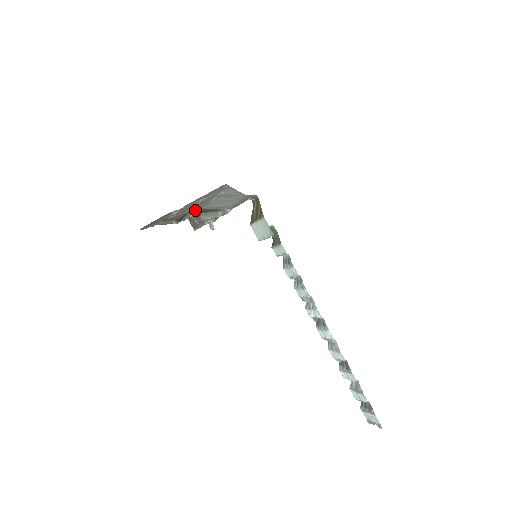
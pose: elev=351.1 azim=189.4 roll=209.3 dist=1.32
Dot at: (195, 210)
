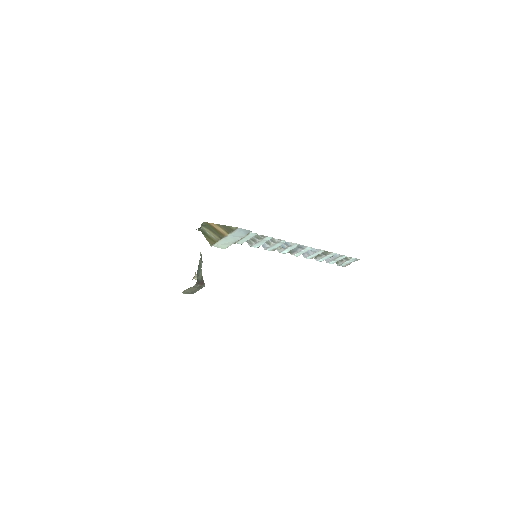
Dot at: occluded
